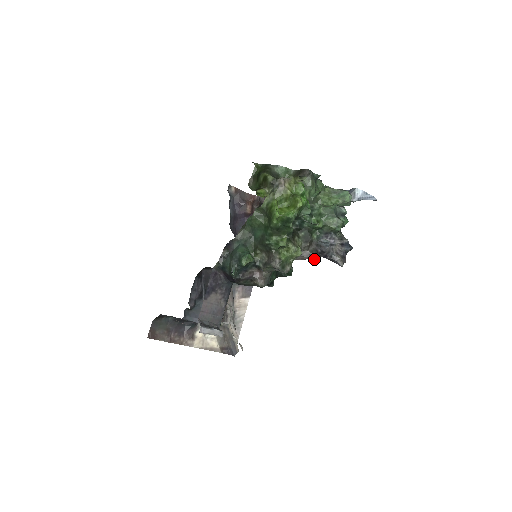
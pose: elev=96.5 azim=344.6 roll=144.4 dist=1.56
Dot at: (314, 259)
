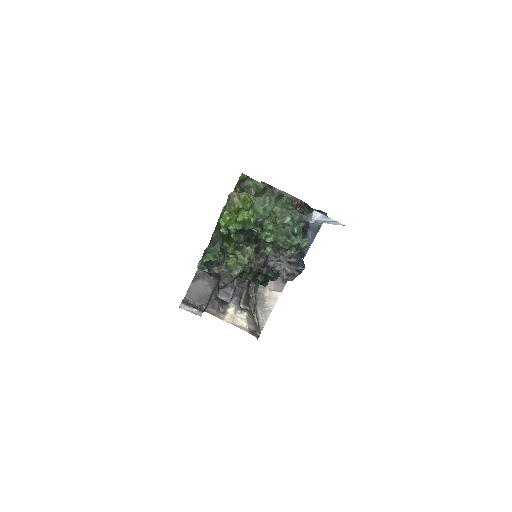
Dot at: occluded
